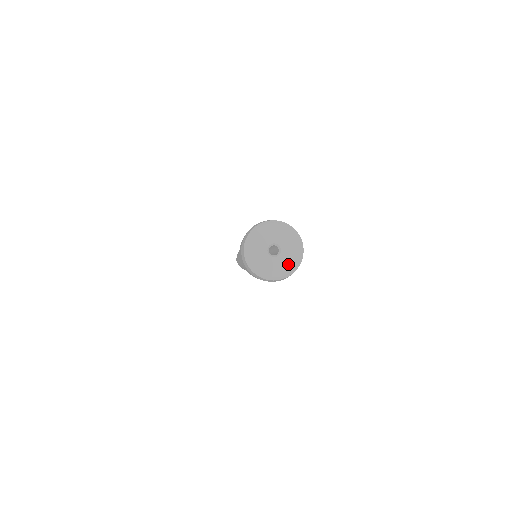
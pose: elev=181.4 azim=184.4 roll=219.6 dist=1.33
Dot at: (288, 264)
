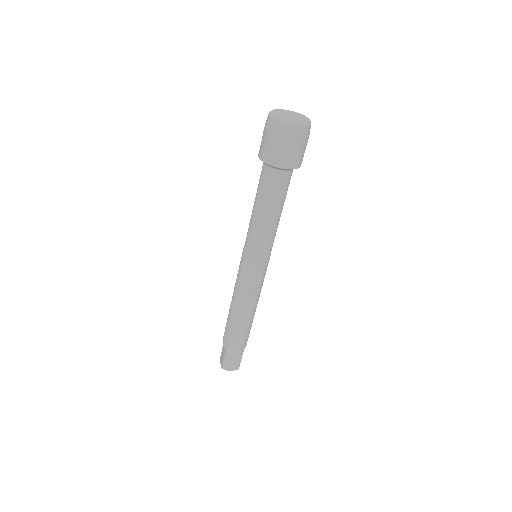
Dot at: (293, 120)
